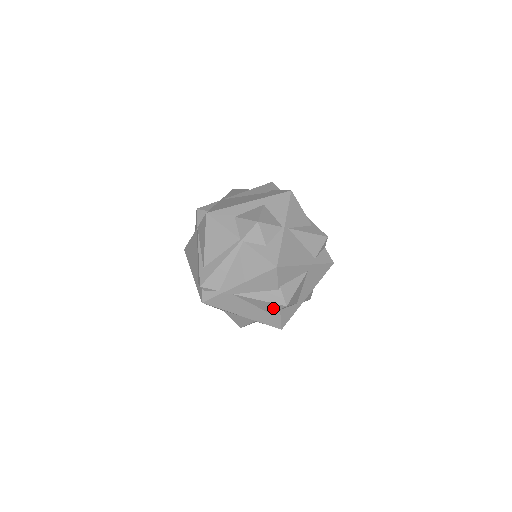
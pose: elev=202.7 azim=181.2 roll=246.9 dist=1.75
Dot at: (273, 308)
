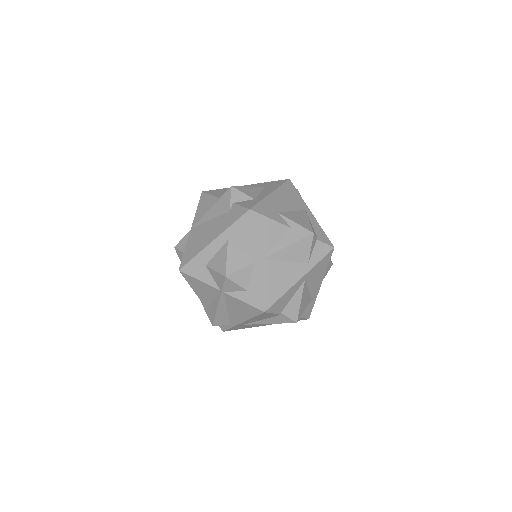
Dot at: occluded
